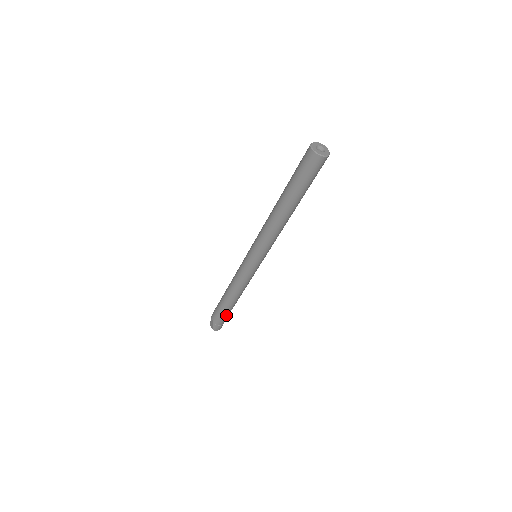
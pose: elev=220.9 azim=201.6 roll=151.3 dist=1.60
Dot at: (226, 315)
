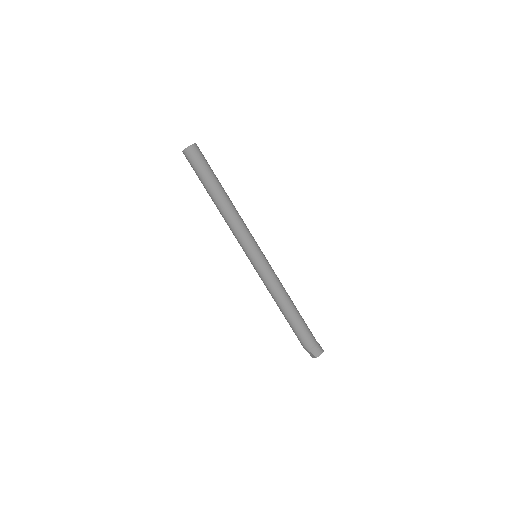
Dot at: (305, 331)
